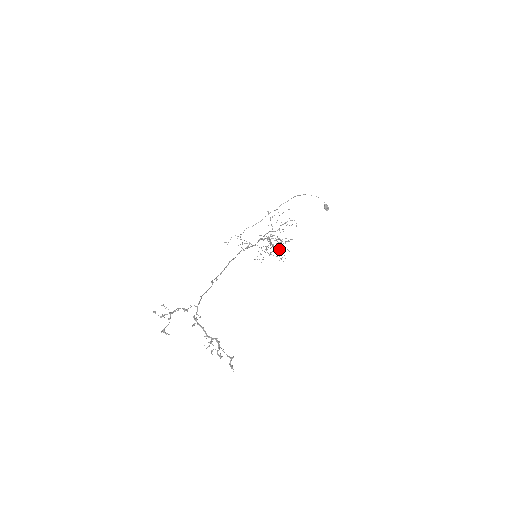
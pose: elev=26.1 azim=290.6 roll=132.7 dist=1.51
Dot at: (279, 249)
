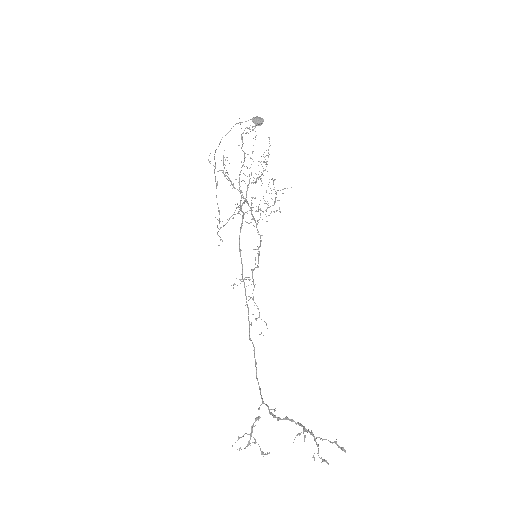
Dot at: occluded
